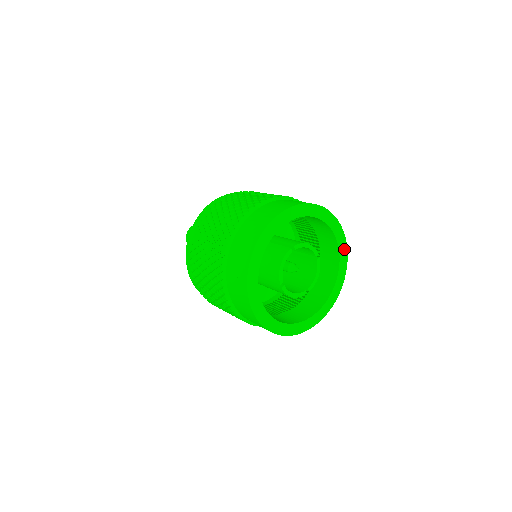
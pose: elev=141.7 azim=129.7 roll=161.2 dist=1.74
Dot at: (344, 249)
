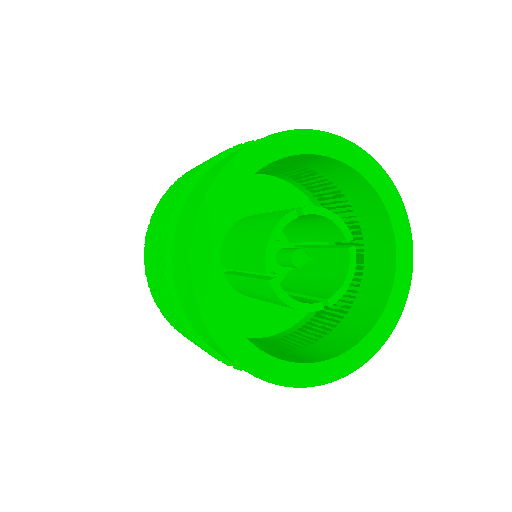
Dot at: (302, 139)
